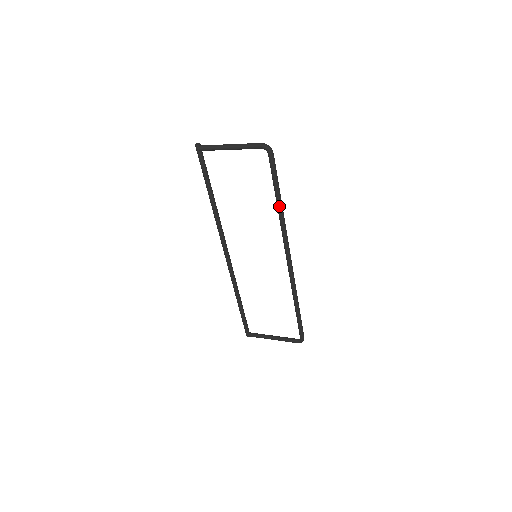
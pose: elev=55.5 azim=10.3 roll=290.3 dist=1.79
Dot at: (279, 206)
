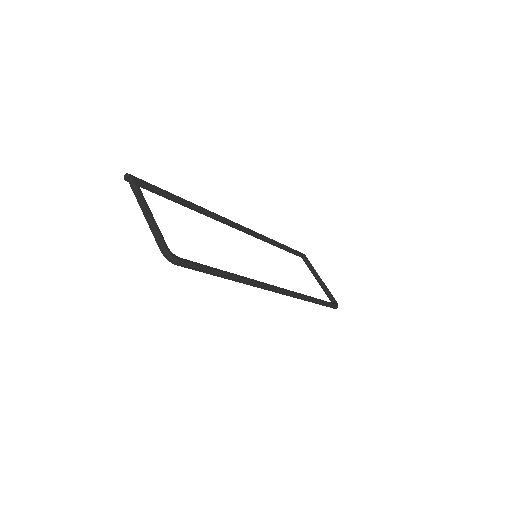
Dot at: (227, 278)
